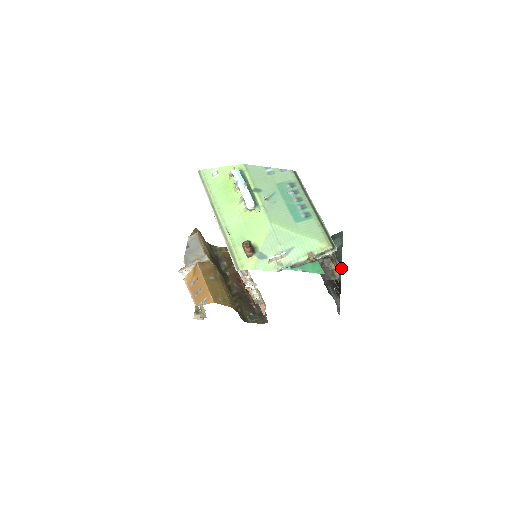
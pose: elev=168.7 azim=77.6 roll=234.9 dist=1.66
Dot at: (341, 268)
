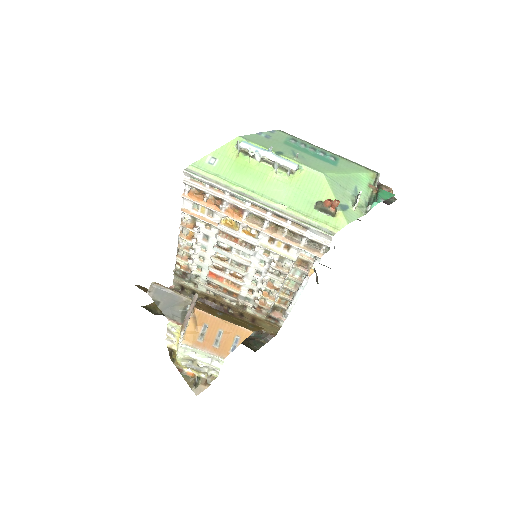
Dot at: occluded
